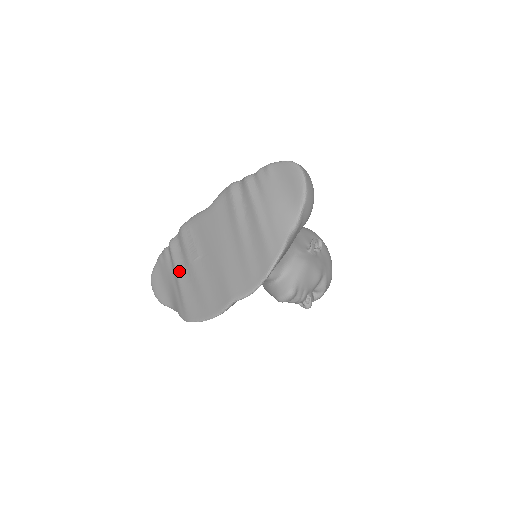
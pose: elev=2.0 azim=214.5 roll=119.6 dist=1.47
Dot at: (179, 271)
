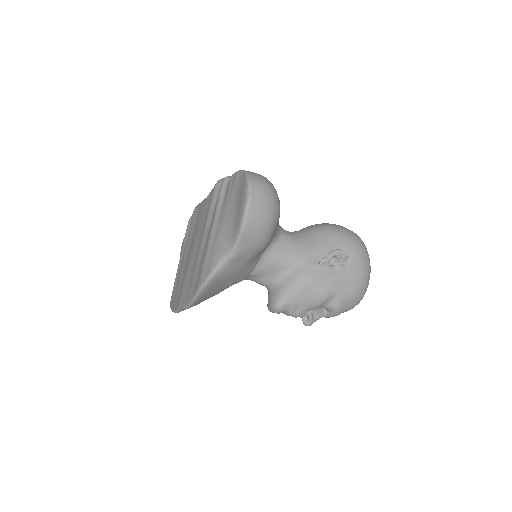
Dot at: (182, 252)
